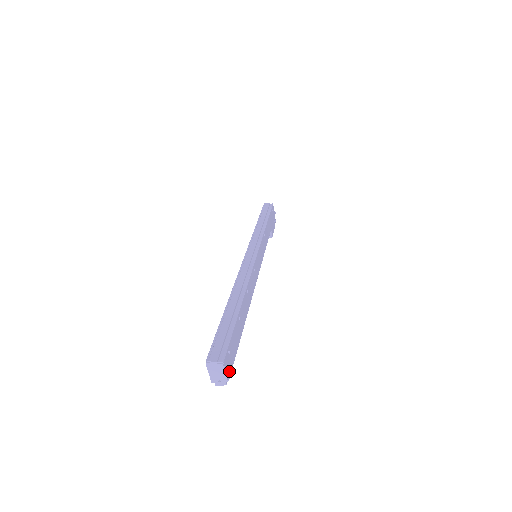
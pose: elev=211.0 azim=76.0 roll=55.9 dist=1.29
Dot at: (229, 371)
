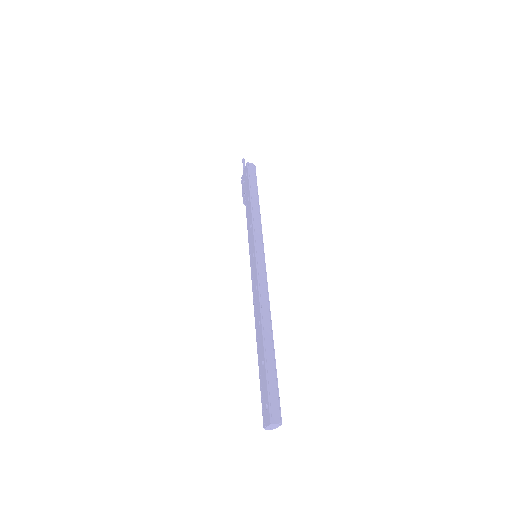
Dot at: occluded
